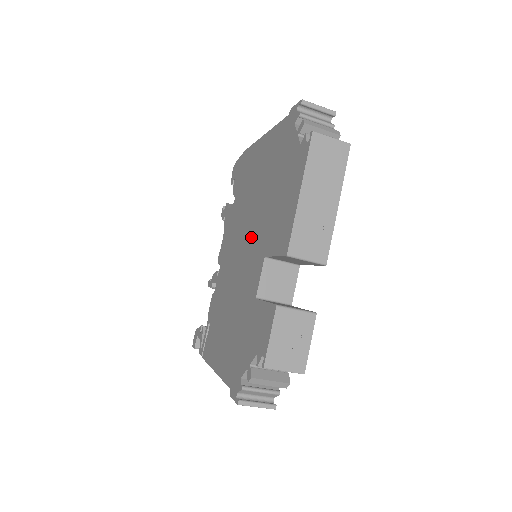
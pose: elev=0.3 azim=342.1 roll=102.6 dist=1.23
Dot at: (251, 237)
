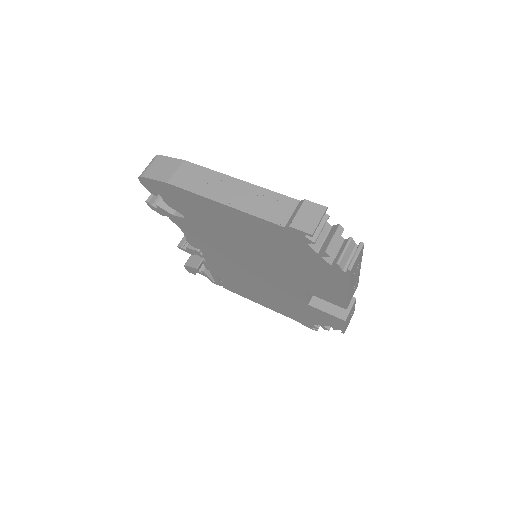
Dot at: (267, 270)
